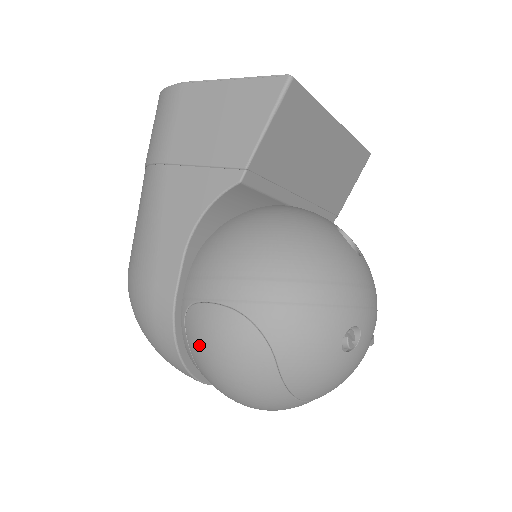
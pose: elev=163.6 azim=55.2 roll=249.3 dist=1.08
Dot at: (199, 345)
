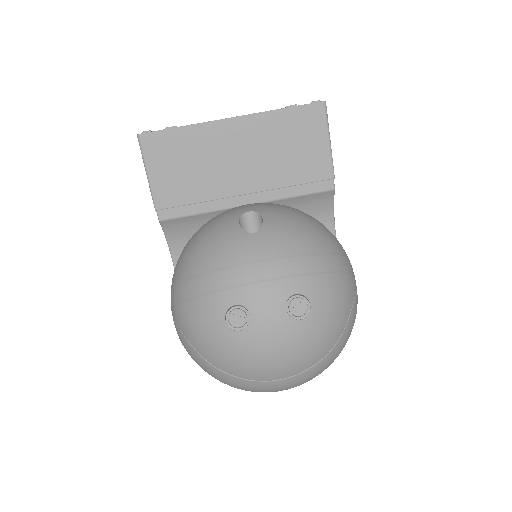
Dot at: occluded
